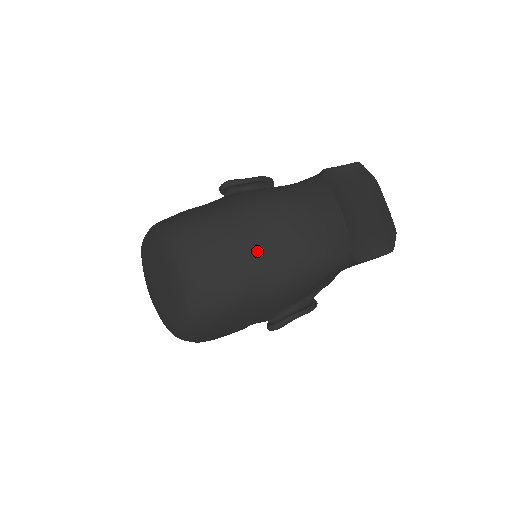
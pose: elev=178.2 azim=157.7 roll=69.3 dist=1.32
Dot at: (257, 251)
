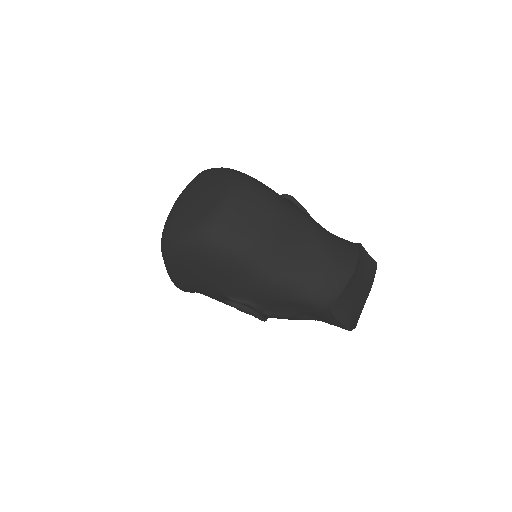
Dot at: (283, 241)
